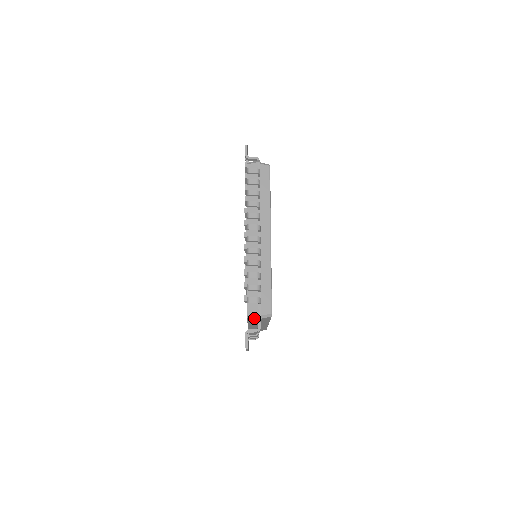
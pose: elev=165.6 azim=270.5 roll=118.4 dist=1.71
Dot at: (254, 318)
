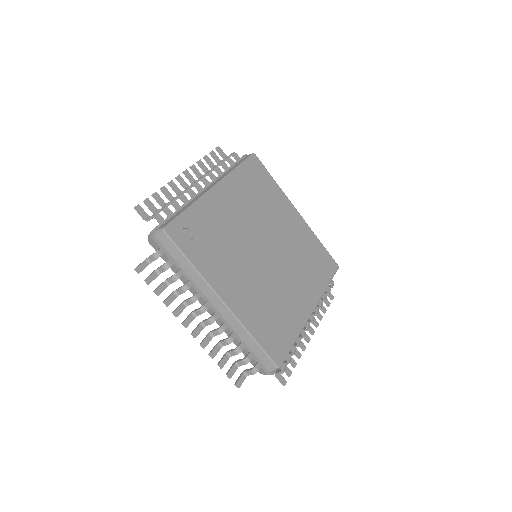
Dot at: (150, 237)
